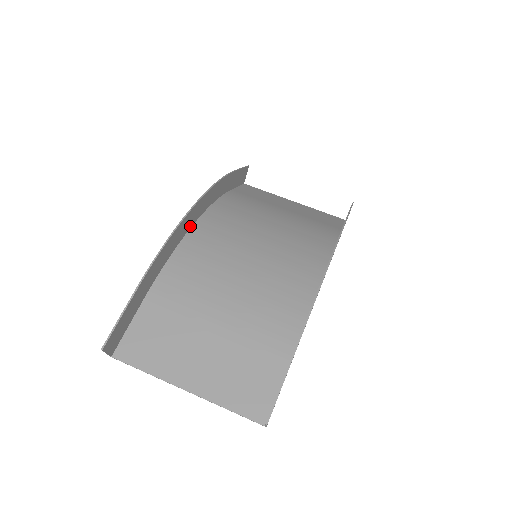
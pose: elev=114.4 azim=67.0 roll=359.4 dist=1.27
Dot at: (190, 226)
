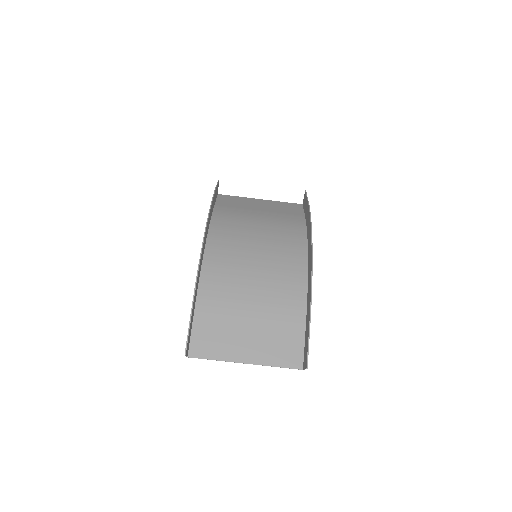
Dot at: (204, 248)
